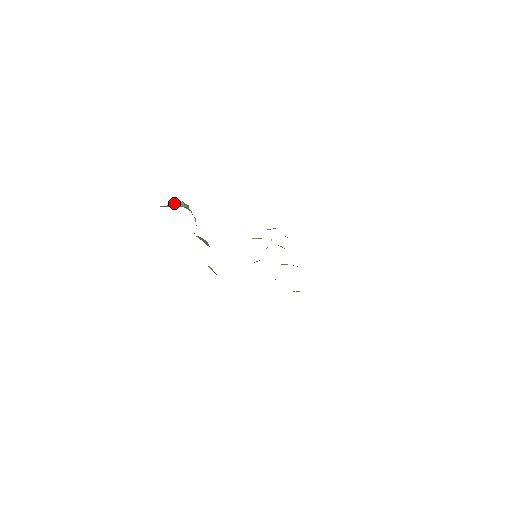
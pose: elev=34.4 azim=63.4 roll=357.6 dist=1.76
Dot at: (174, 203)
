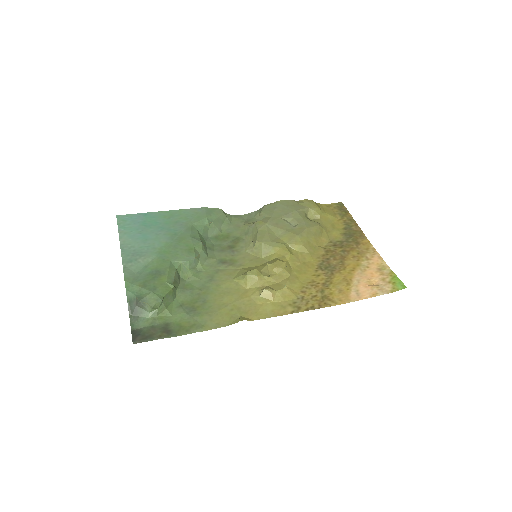
Dot at: (144, 305)
